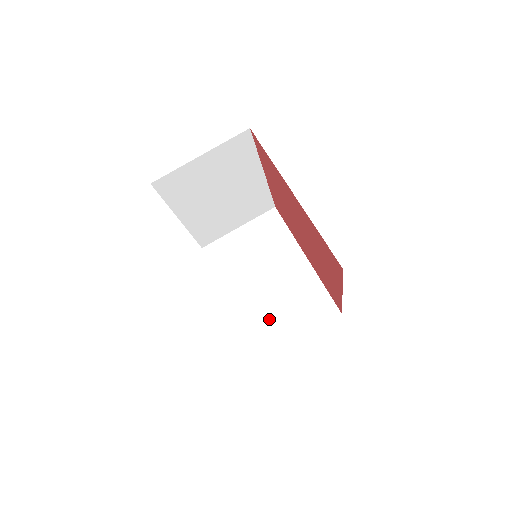
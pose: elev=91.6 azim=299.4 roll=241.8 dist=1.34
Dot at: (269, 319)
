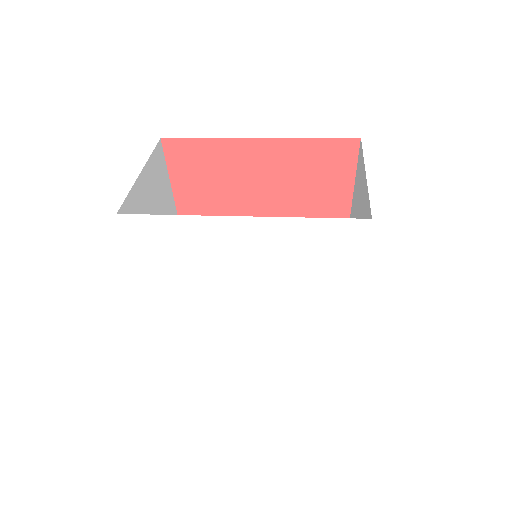
Dot at: occluded
